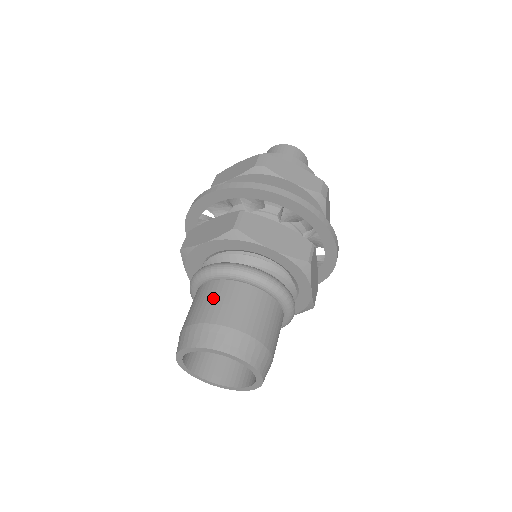
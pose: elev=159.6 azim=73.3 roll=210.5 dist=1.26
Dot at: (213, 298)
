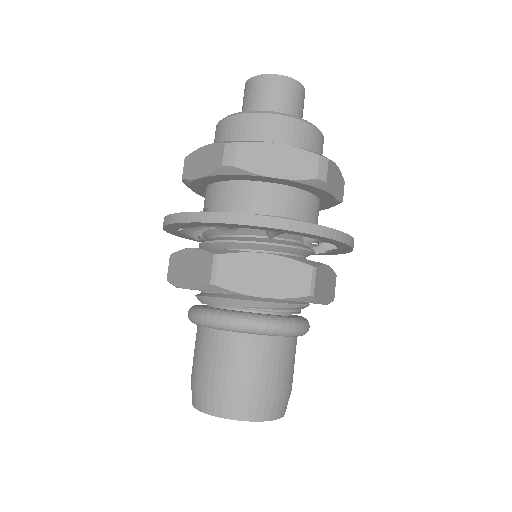
Dot at: (211, 355)
